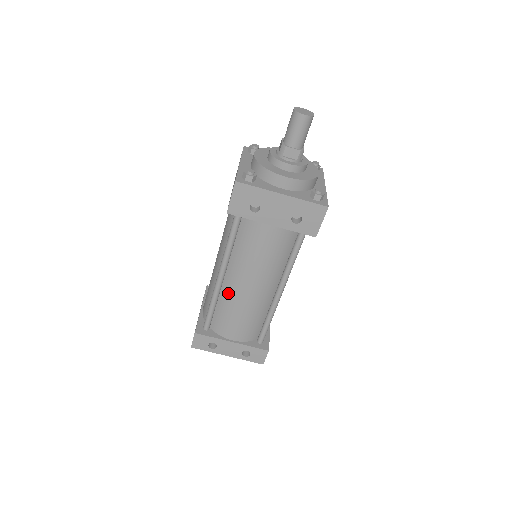
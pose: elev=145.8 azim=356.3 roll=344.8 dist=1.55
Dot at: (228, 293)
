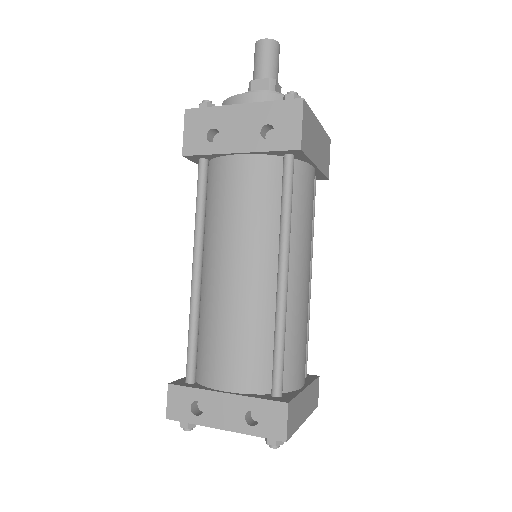
Dot at: (208, 296)
